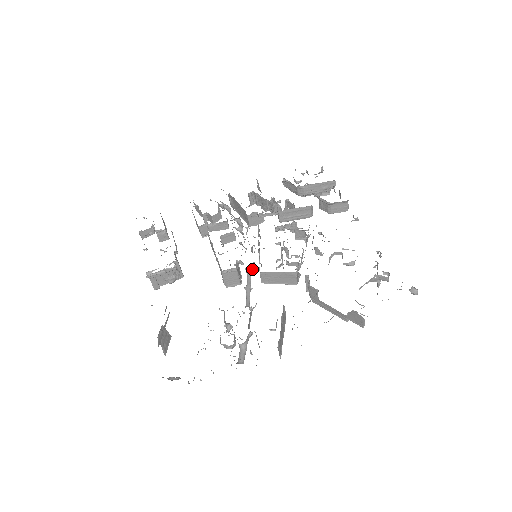
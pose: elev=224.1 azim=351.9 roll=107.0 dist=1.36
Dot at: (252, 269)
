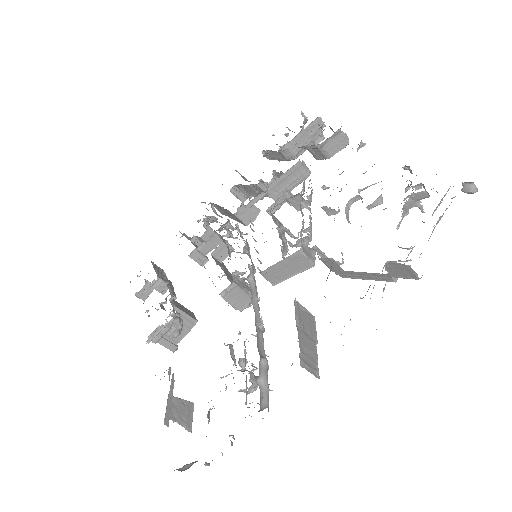
Dot at: (253, 274)
